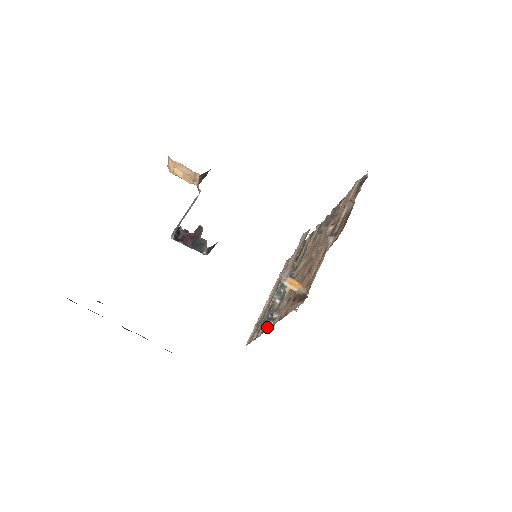
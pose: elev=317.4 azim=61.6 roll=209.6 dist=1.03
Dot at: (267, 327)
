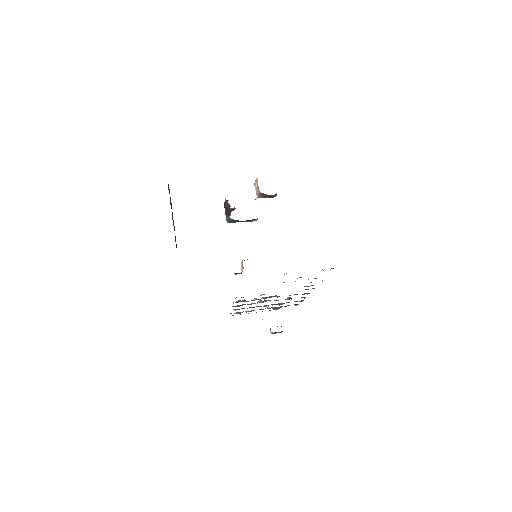
Dot at: (235, 302)
